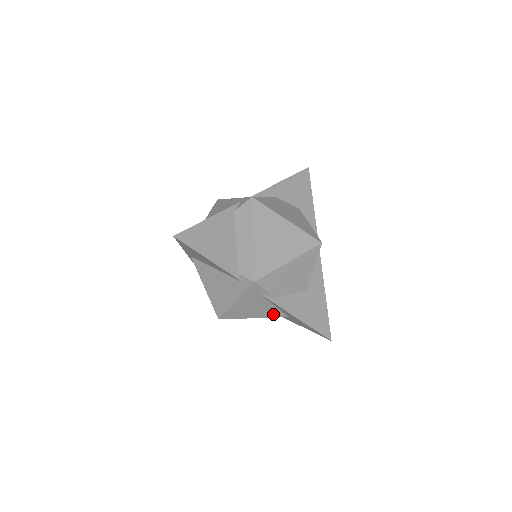
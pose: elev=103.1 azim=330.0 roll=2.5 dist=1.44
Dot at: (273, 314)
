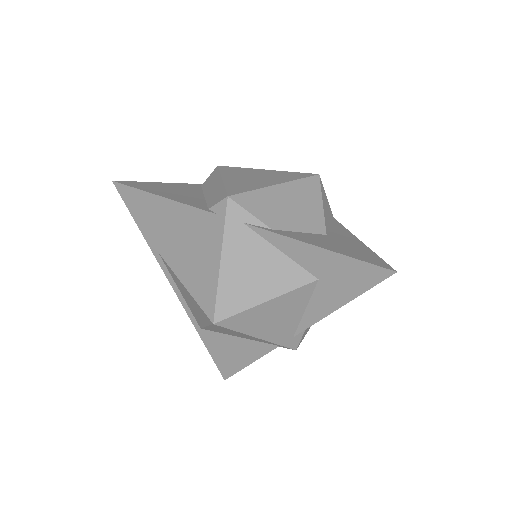
Dot at: (290, 279)
